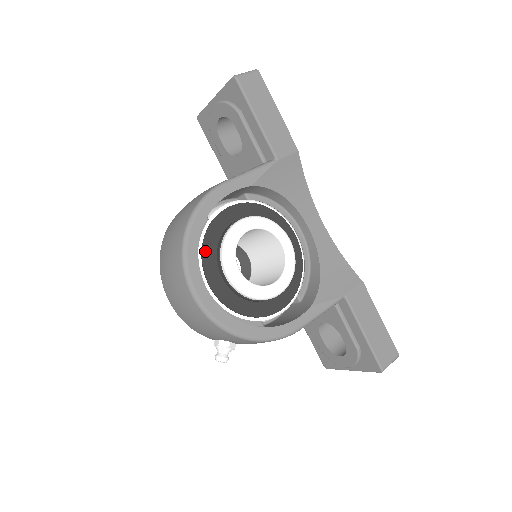
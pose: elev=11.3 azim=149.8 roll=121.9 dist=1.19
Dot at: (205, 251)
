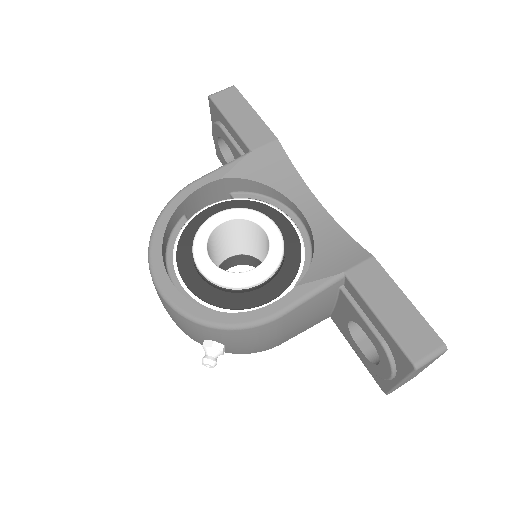
Dot at: (180, 248)
